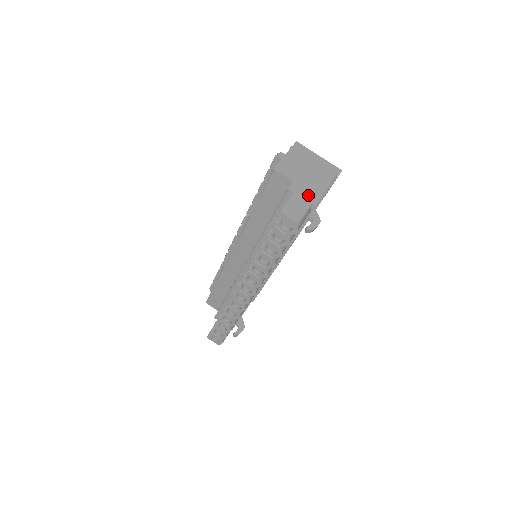
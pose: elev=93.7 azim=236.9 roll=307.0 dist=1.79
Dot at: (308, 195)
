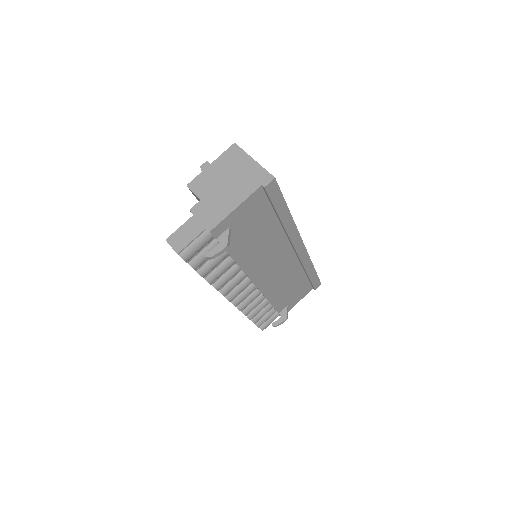
Dot at: (208, 217)
